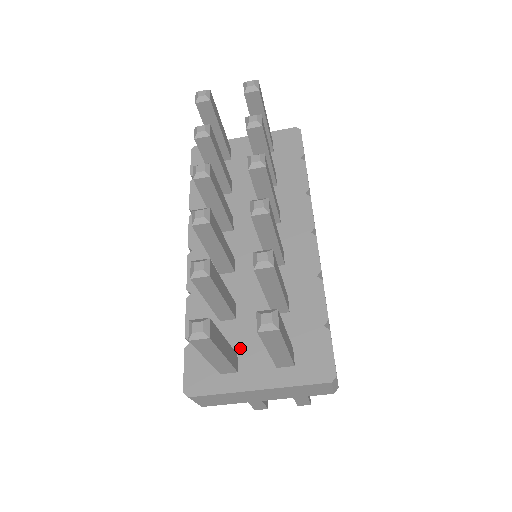
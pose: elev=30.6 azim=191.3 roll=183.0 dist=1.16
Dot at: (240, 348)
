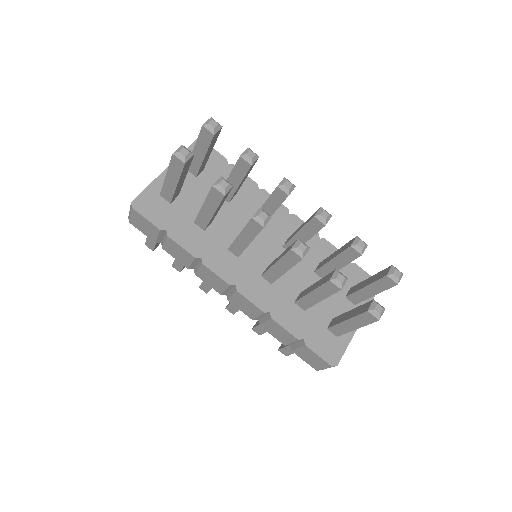
Dot at: (330, 314)
